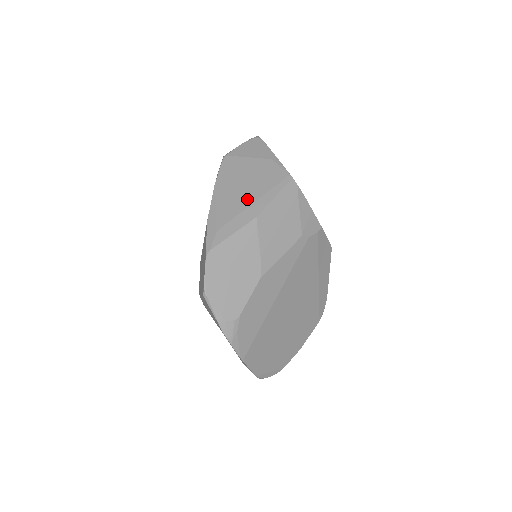
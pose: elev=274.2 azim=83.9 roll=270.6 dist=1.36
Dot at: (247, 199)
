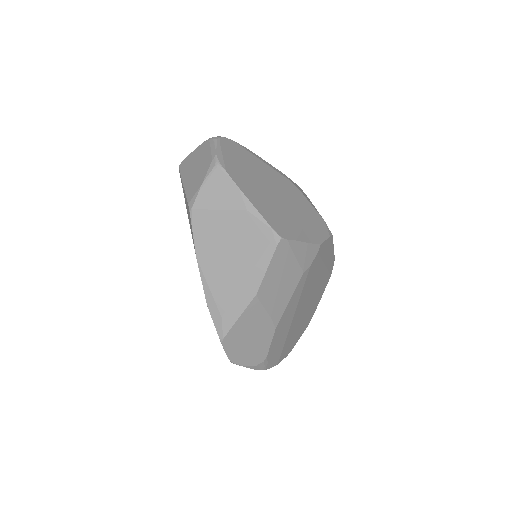
Dot at: (239, 274)
